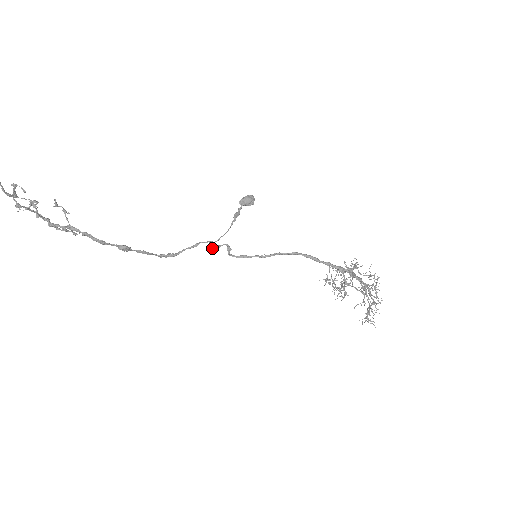
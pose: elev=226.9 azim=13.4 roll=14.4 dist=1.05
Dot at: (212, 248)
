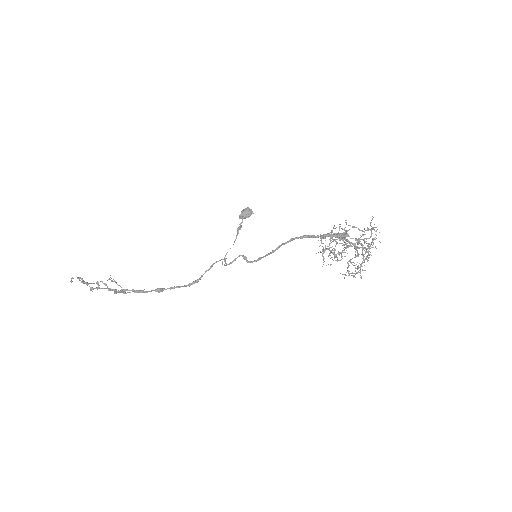
Dot at: (230, 263)
